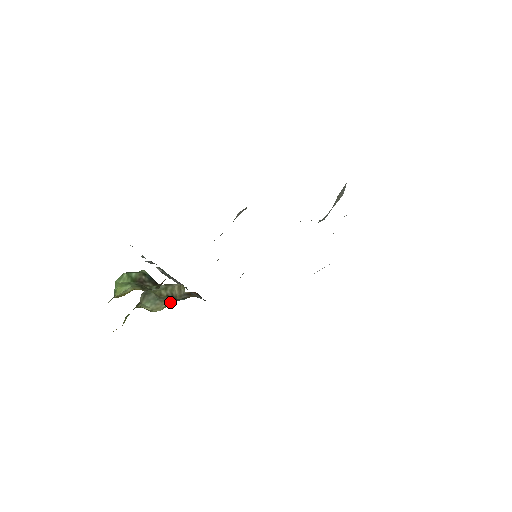
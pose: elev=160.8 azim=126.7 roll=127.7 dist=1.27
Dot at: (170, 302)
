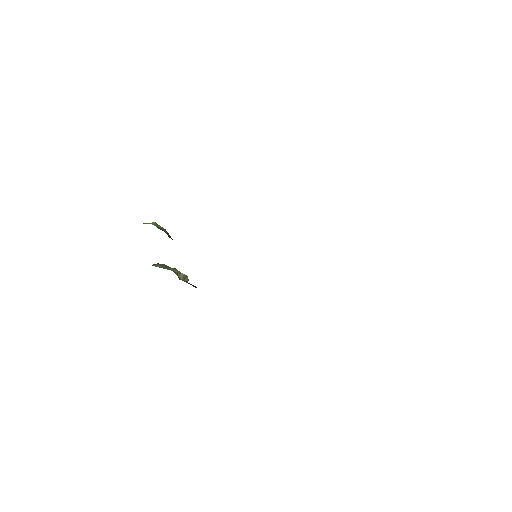
Dot at: occluded
